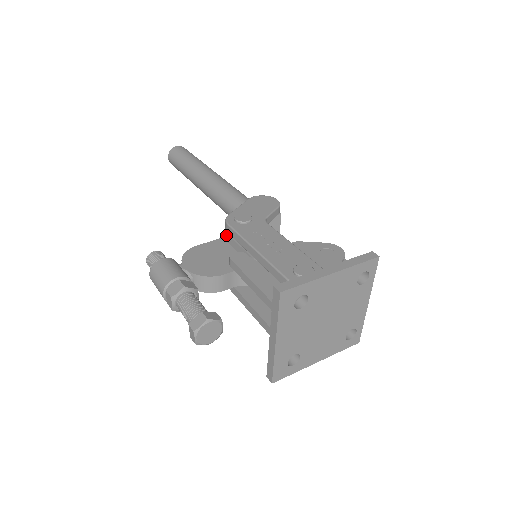
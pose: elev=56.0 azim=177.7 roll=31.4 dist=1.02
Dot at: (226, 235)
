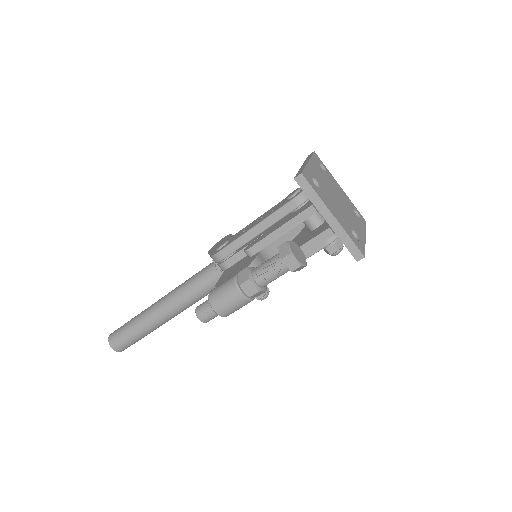
Dot at: (225, 263)
